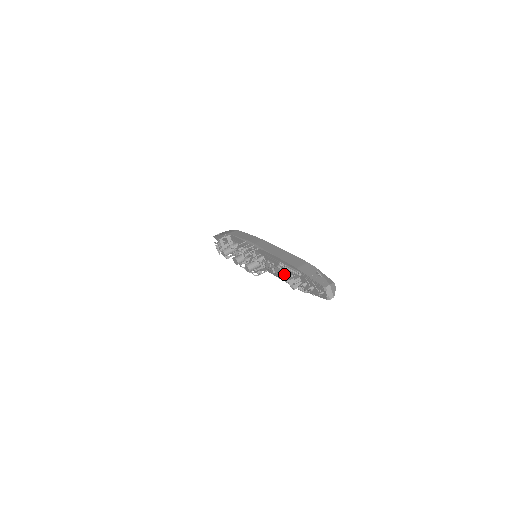
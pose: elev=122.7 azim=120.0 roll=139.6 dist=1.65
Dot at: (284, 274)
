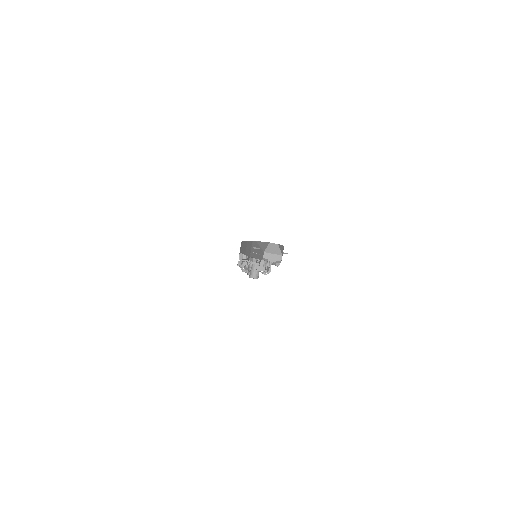
Dot at: occluded
